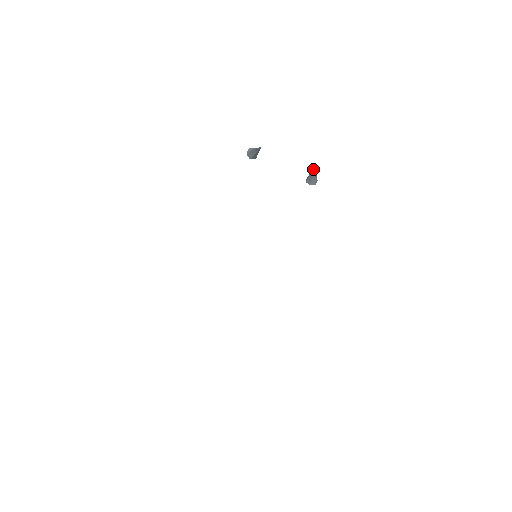
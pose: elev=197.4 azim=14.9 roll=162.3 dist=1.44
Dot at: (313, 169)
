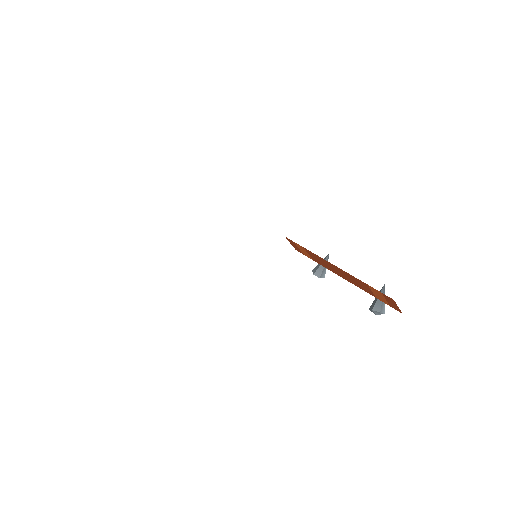
Dot at: occluded
